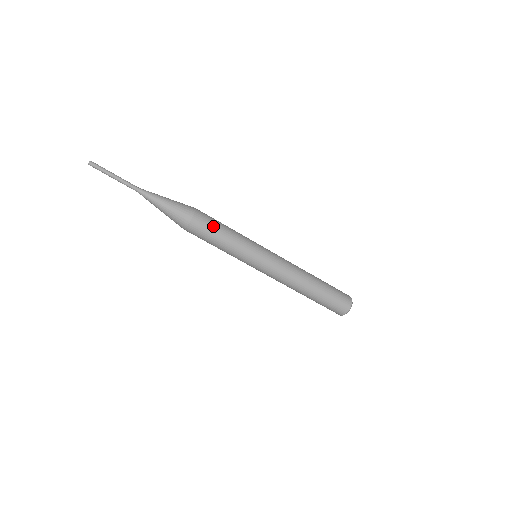
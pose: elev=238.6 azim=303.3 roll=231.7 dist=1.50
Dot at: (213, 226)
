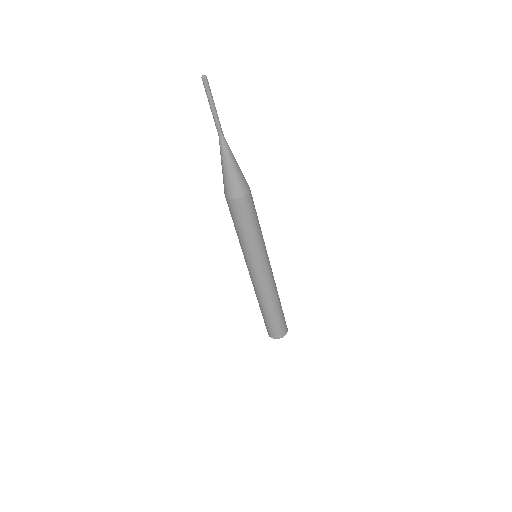
Dot at: (241, 218)
